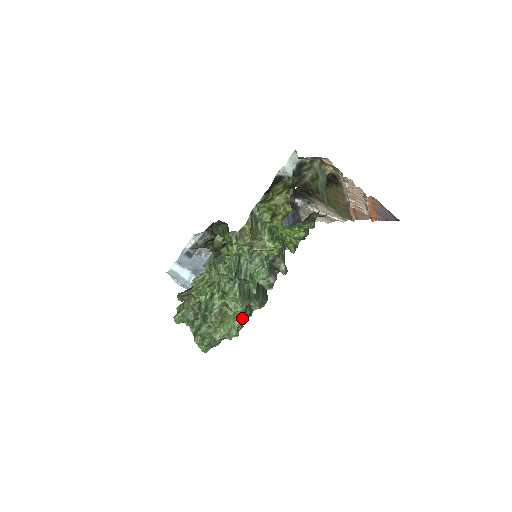
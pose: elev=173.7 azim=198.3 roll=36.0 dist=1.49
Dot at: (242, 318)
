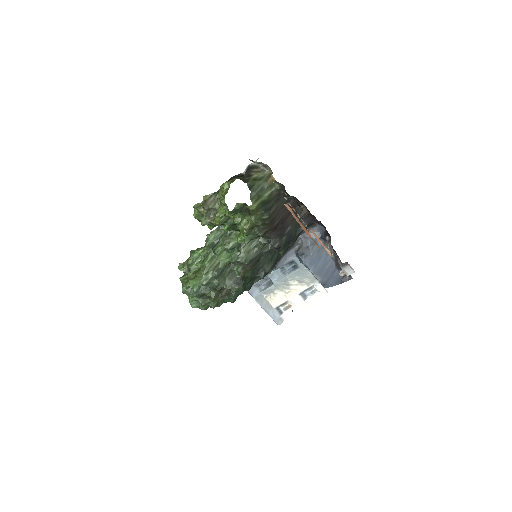
Dot at: (202, 280)
